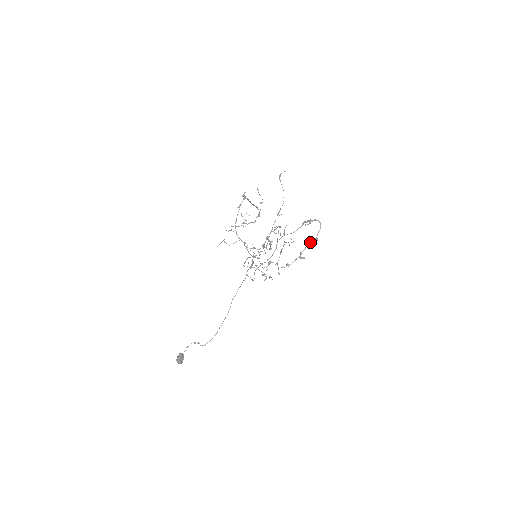
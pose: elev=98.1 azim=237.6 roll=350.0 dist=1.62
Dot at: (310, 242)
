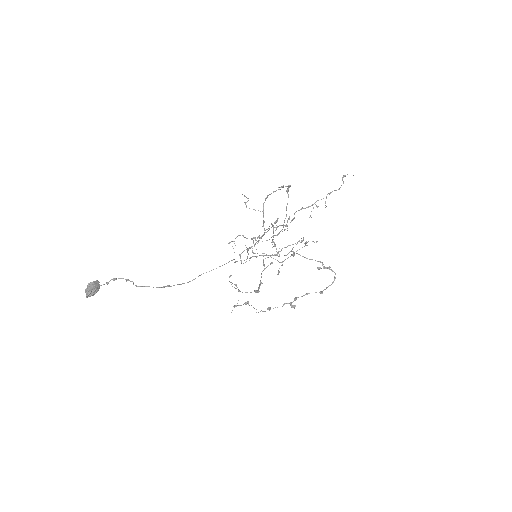
Dot at: occluded
